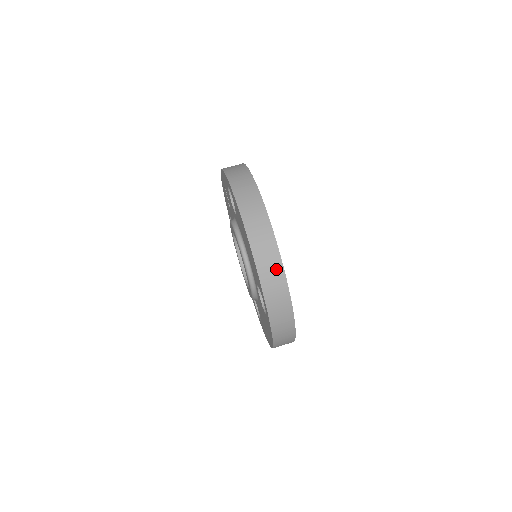
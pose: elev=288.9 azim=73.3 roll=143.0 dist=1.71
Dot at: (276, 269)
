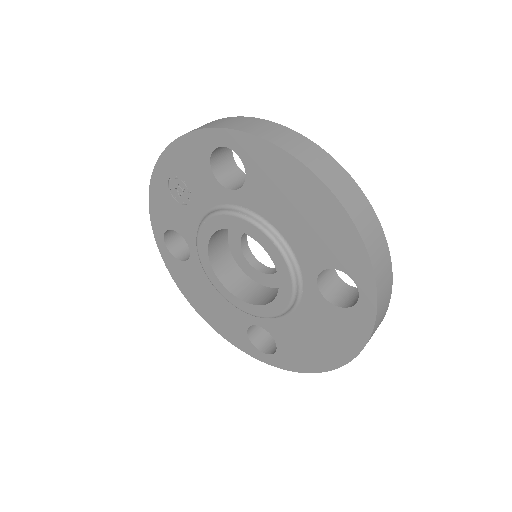
Dot at: (371, 220)
